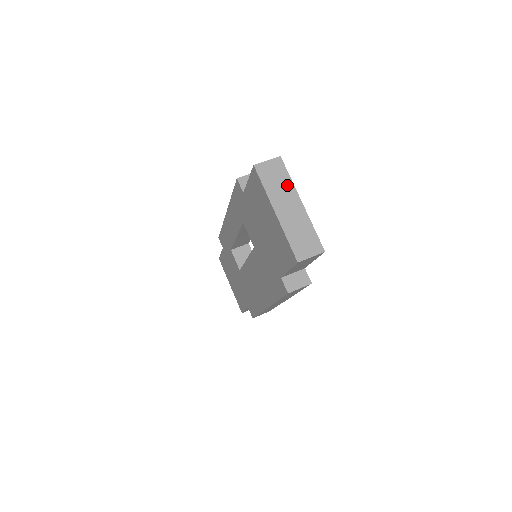
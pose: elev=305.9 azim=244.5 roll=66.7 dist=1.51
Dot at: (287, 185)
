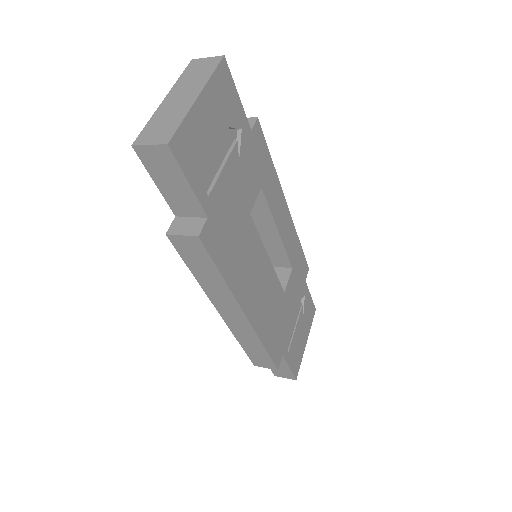
Dot at: (202, 79)
